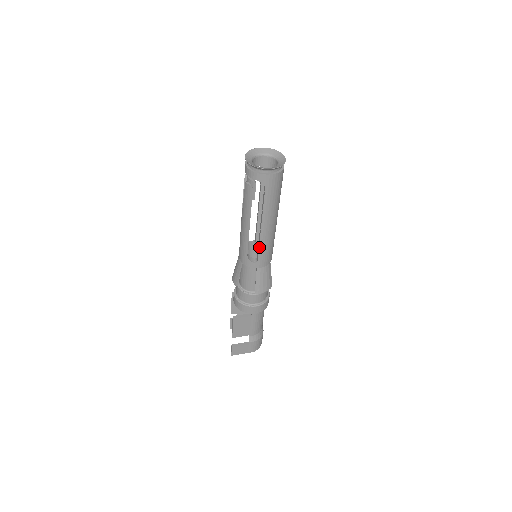
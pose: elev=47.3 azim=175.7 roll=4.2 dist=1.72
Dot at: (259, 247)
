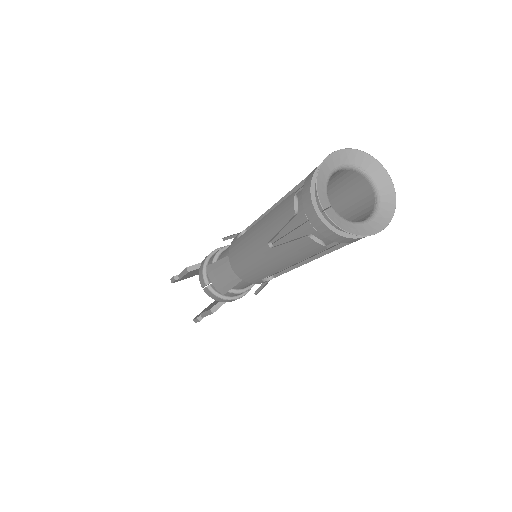
Dot at: (287, 271)
